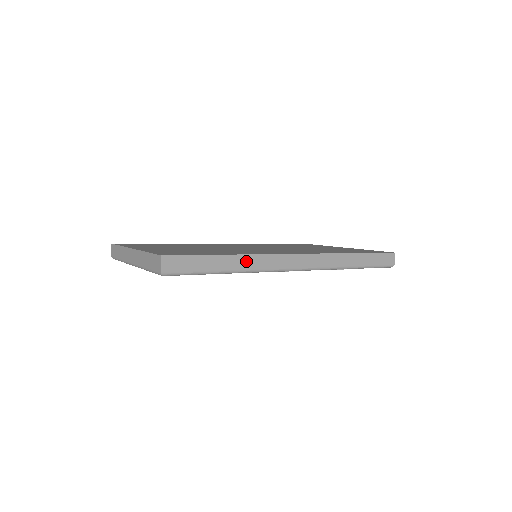
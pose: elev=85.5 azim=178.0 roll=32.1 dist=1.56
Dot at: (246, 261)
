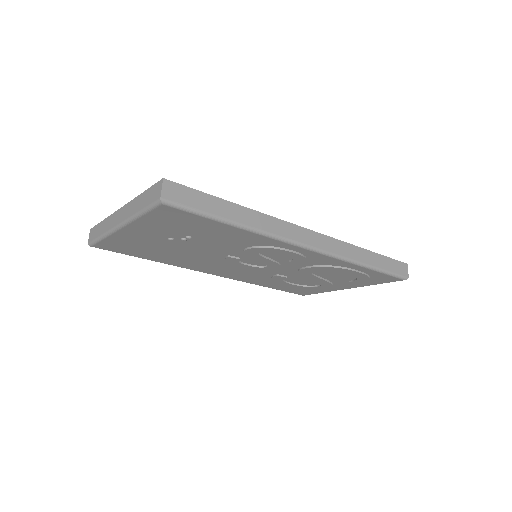
Dot at: (256, 218)
